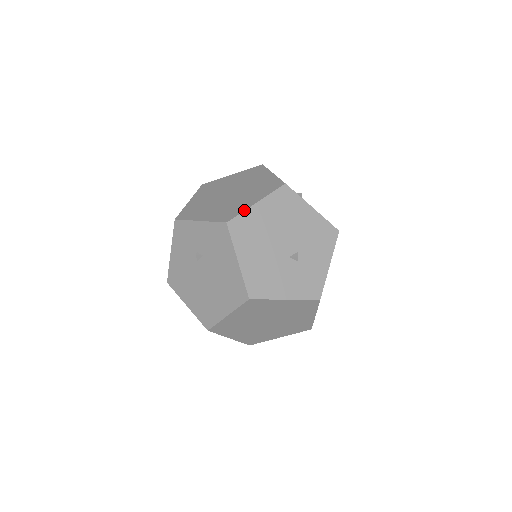
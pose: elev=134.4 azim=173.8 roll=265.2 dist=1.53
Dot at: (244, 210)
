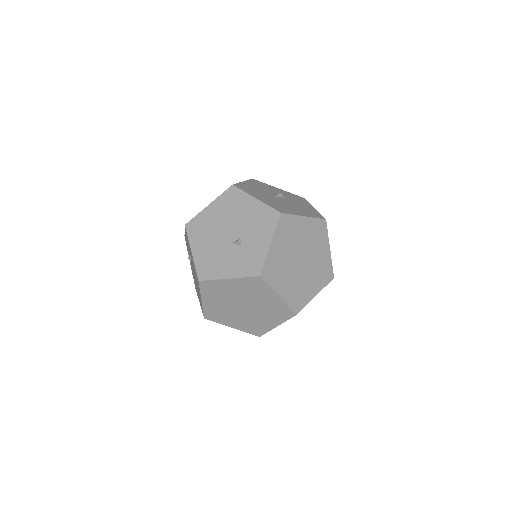
Dot at: (198, 213)
